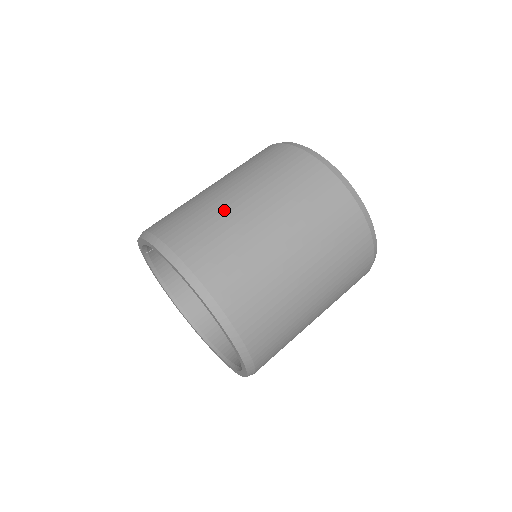
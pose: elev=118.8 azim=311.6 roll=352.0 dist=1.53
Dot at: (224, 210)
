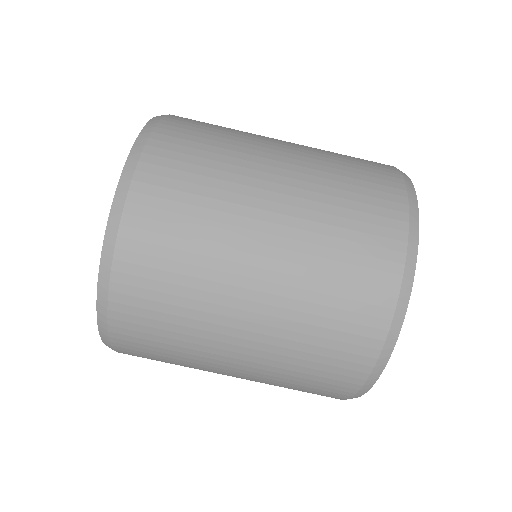
Dot at: (241, 176)
